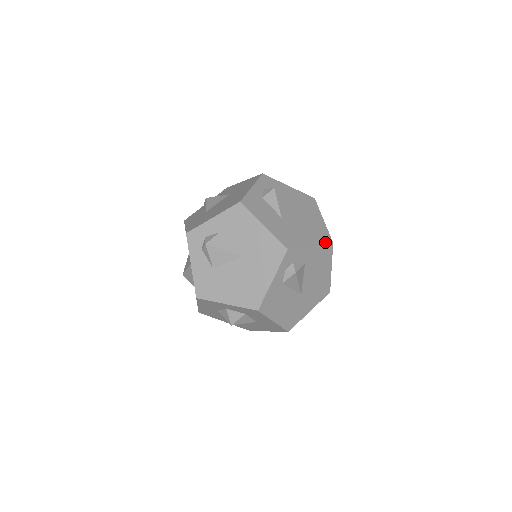
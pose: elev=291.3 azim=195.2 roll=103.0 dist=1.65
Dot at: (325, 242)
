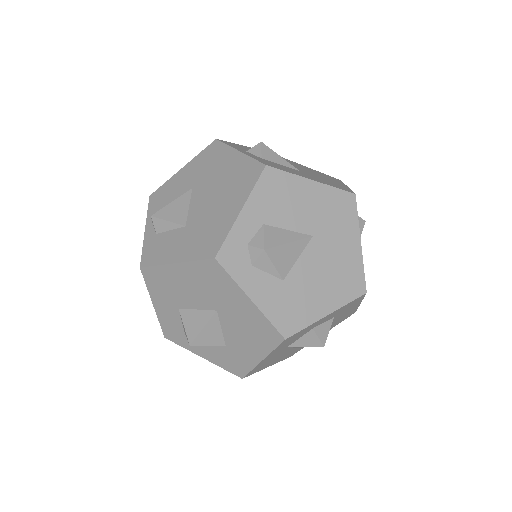
Dot at: (340, 181)
